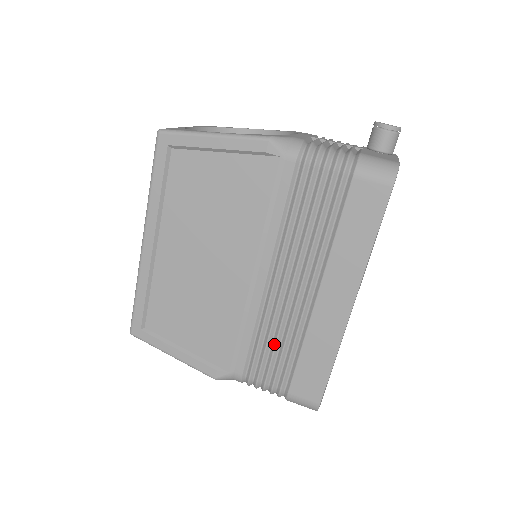
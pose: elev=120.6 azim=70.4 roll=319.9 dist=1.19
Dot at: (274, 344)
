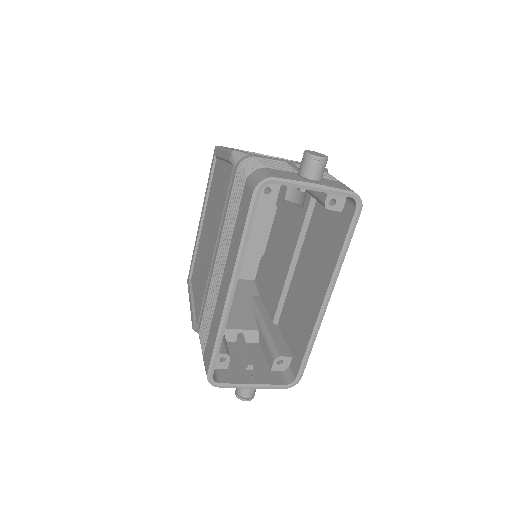
Dot at: (209, 311)
